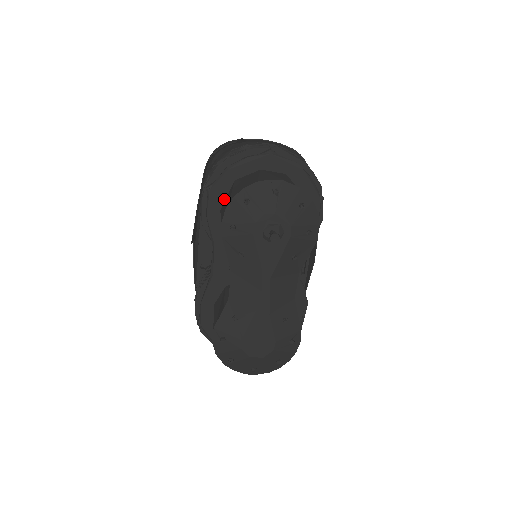
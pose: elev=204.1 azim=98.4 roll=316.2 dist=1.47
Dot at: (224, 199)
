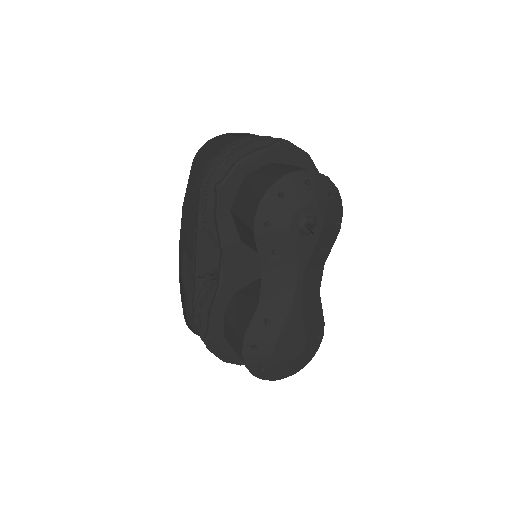
Dot at: (234, 197)
